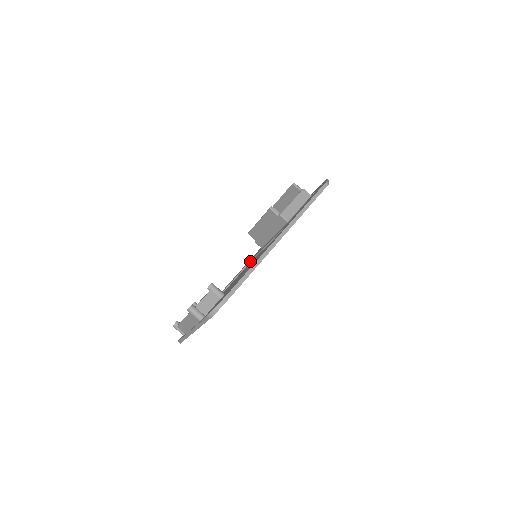
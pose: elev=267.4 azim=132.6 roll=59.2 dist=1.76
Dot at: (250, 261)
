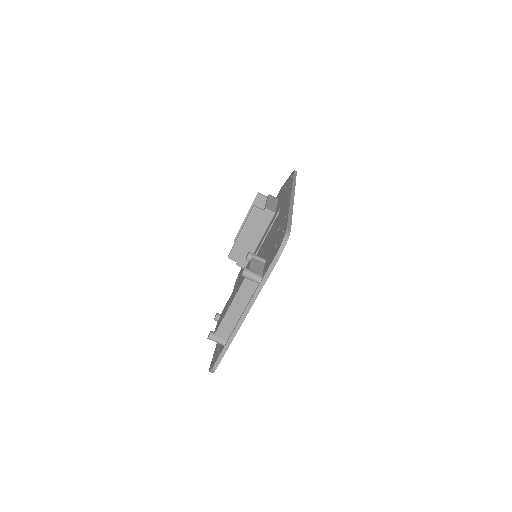
Dot at: occluded
